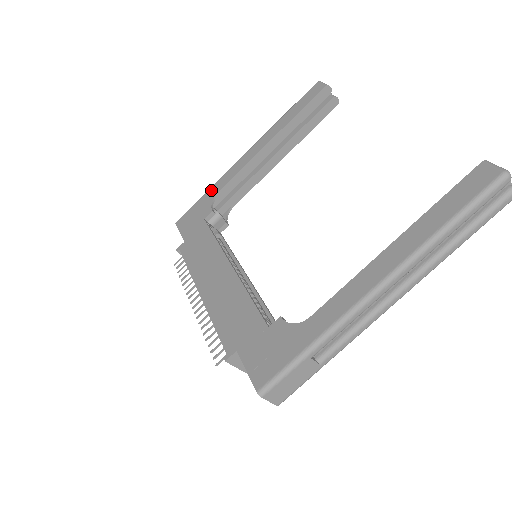
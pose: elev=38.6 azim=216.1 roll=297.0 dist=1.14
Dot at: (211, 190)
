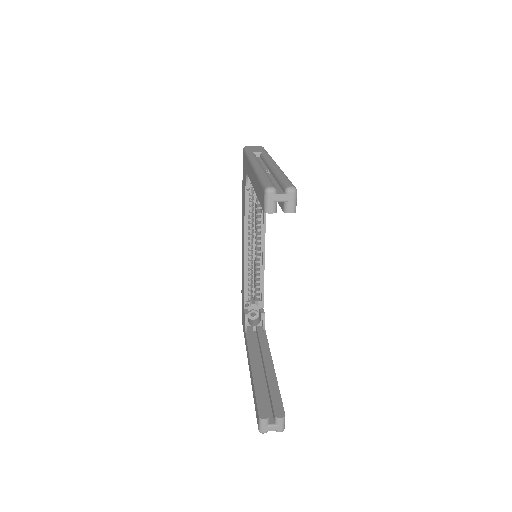
Dot at: (246, 161)
